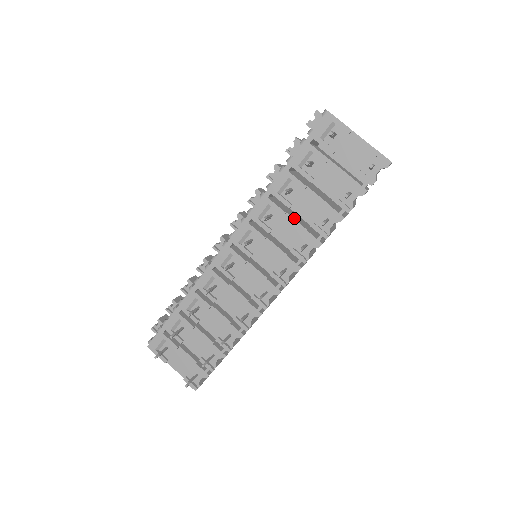
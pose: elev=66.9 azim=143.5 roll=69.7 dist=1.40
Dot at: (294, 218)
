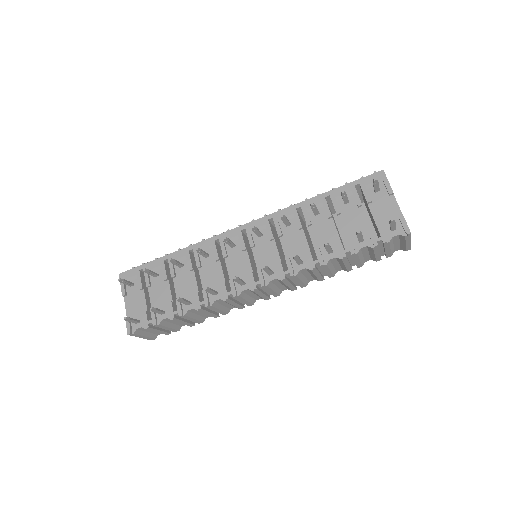
Dot at: (306, 237)
